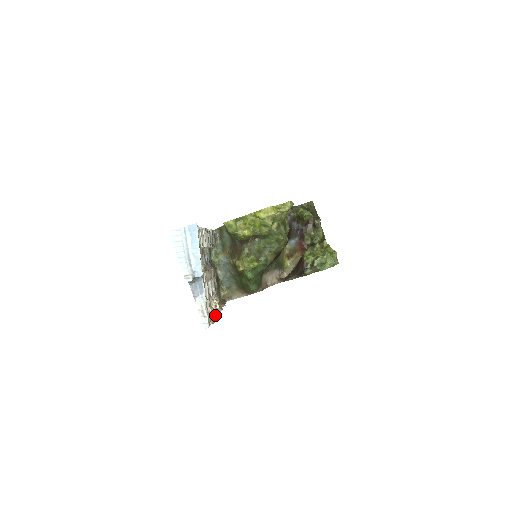
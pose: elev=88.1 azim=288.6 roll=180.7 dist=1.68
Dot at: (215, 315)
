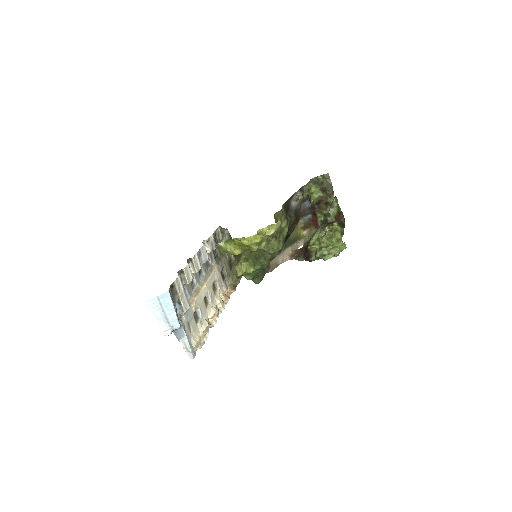
Dot at: (211, 326)
